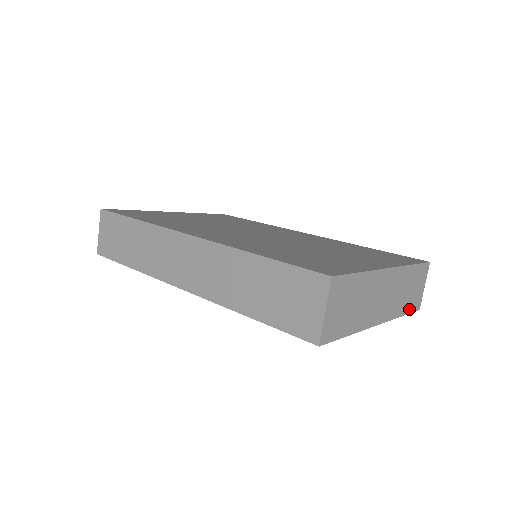
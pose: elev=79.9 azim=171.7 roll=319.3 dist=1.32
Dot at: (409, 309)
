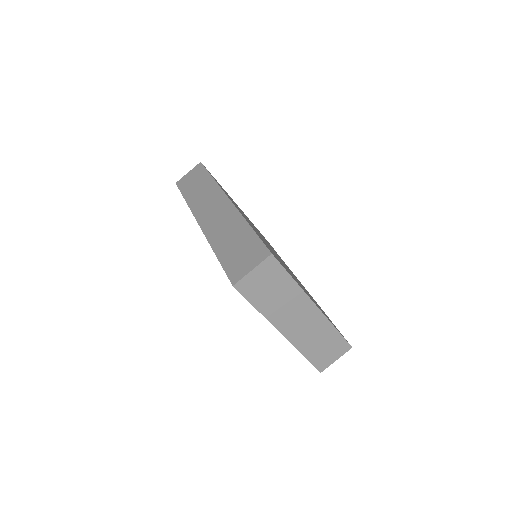
Dot at: (312, 359)
